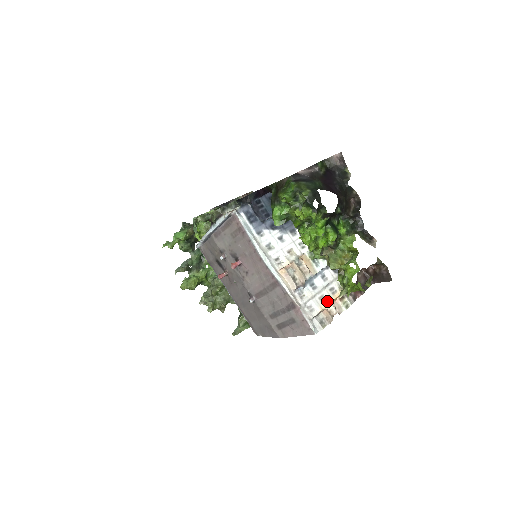
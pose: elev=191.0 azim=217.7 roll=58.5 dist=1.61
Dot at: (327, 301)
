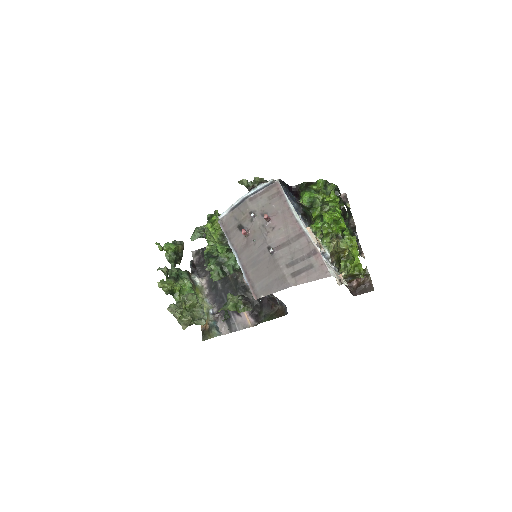
Dot at: occluded
